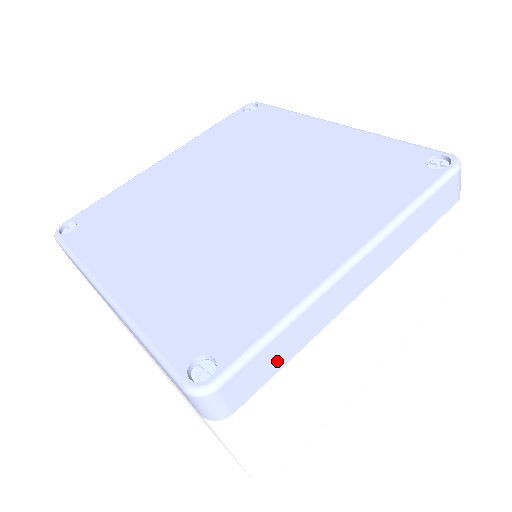
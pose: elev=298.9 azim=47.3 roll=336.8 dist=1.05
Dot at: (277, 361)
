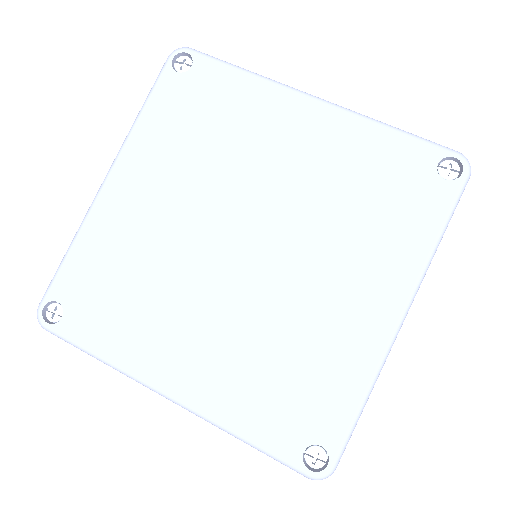
Dot at: occluded
